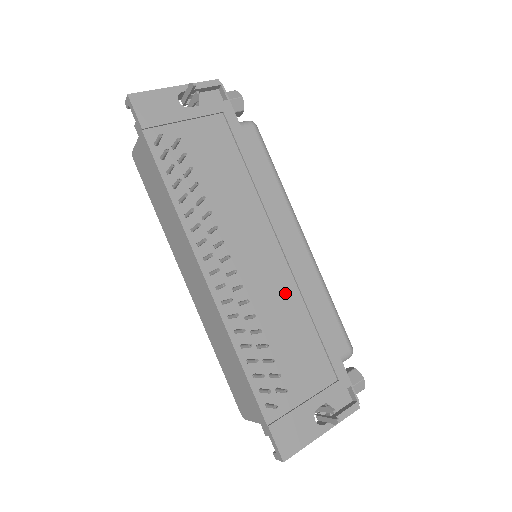
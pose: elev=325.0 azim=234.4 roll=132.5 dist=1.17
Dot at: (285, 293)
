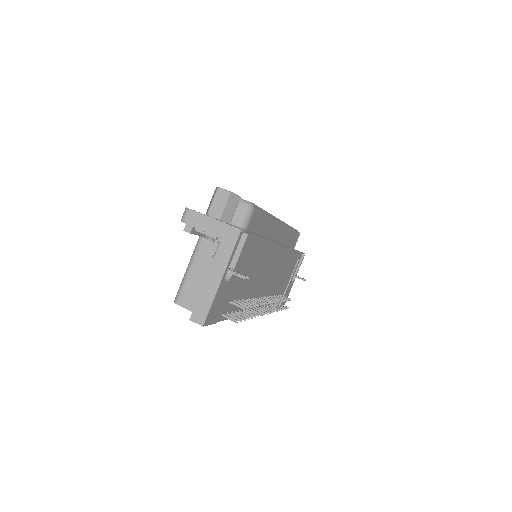
Dot at: (281, 266)
